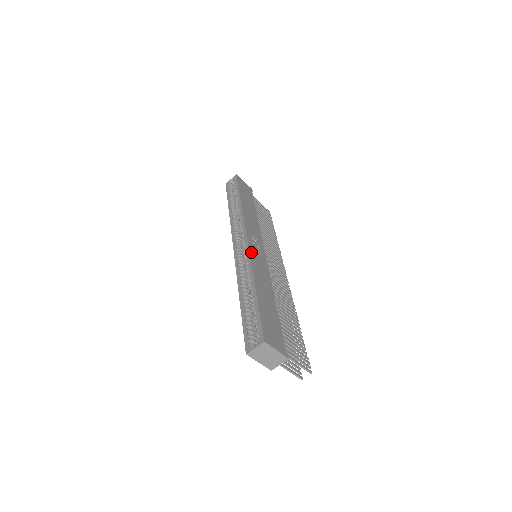
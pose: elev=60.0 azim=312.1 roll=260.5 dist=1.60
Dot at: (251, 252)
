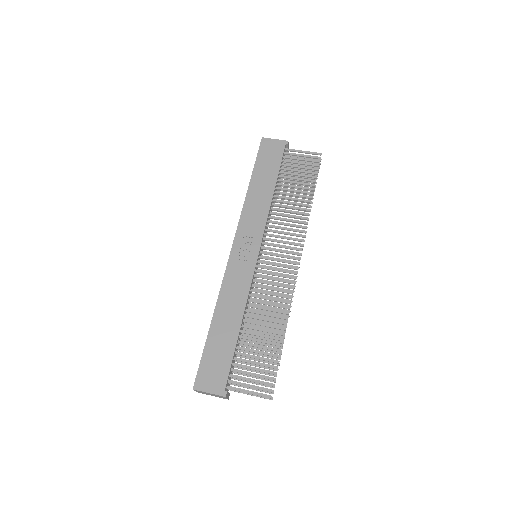
Dot at: (229, 269)
